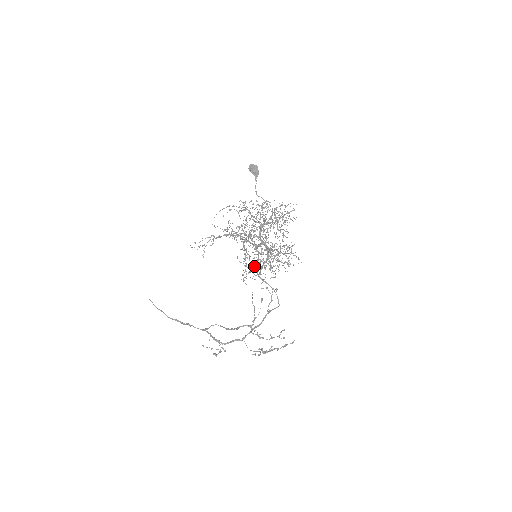
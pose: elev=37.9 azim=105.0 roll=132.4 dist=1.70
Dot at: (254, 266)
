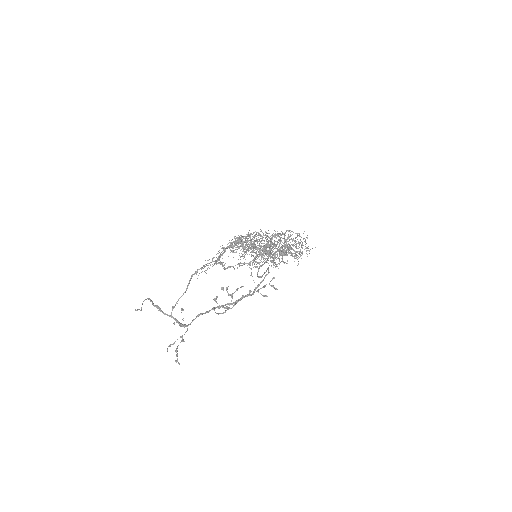
Dot at: occluded
